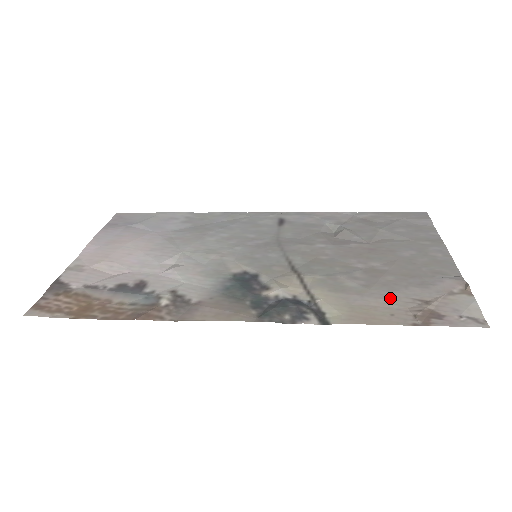
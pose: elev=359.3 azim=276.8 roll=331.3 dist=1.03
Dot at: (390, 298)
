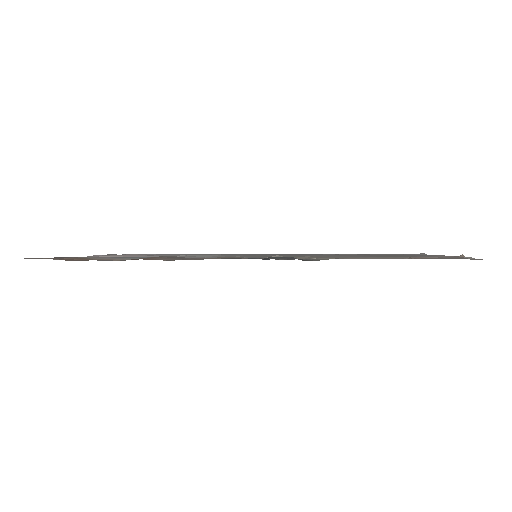
Dot at: (385, 257)
